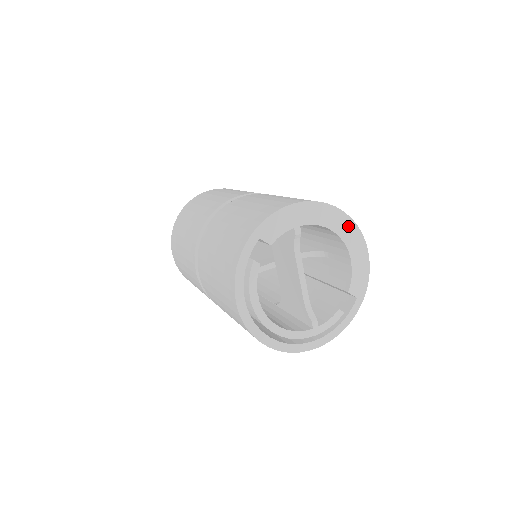
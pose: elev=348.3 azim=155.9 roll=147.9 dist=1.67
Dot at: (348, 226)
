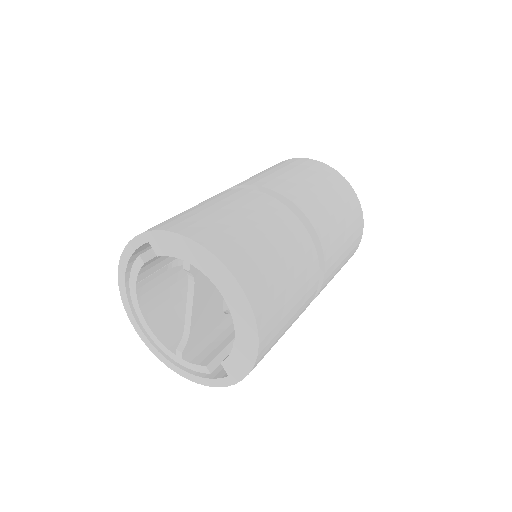
Dot at: (243, 308)
